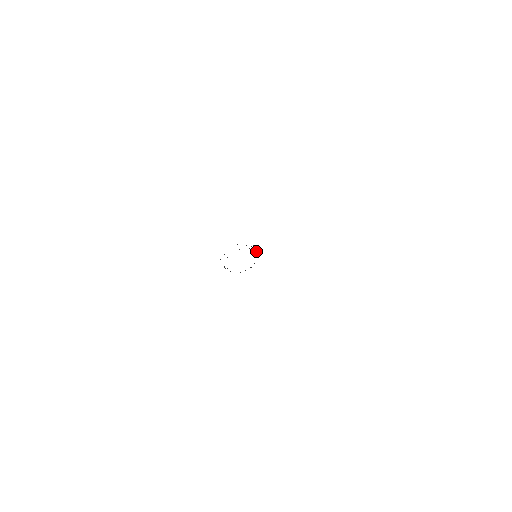
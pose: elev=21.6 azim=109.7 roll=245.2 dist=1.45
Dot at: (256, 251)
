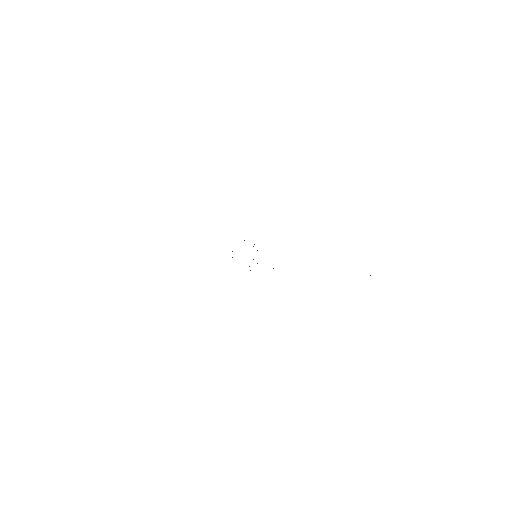
Dot at: occluded
